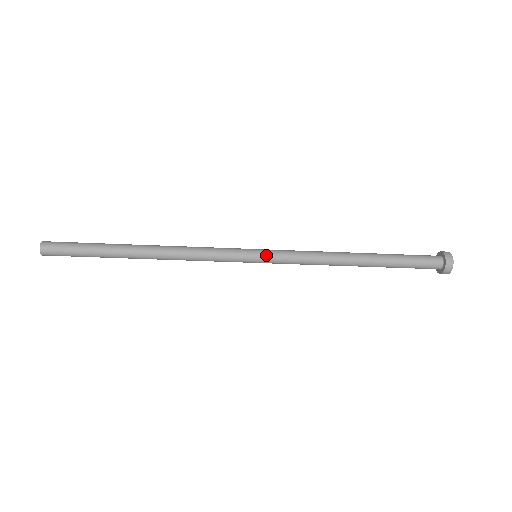
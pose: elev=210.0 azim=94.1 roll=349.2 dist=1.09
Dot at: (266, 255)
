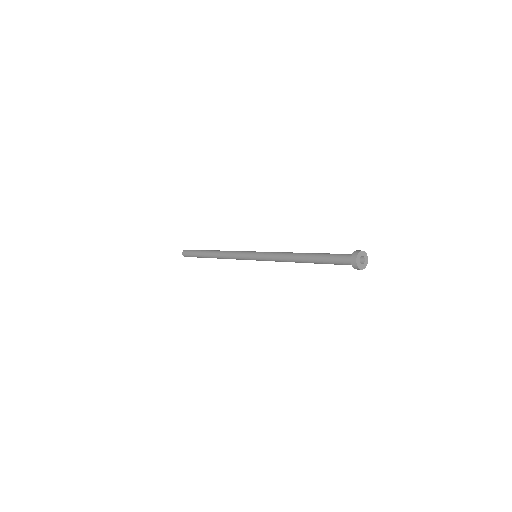
Dot at: (258, 260)
